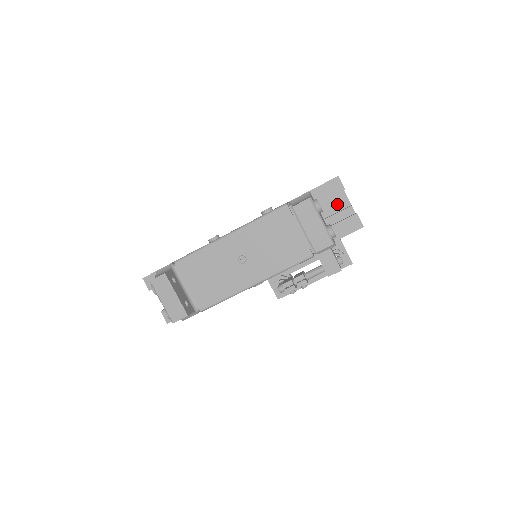
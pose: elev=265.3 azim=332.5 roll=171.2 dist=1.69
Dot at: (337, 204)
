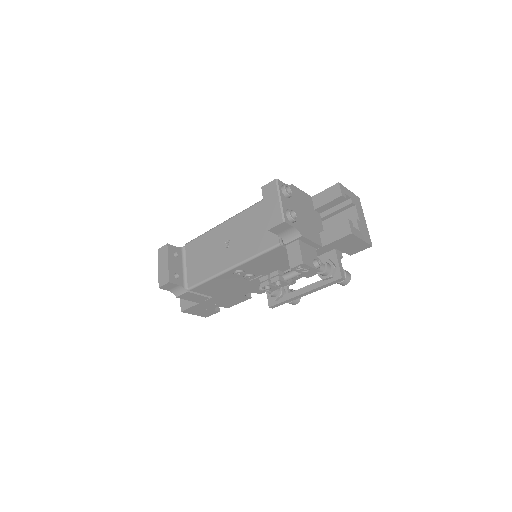
Dot at: occluded
